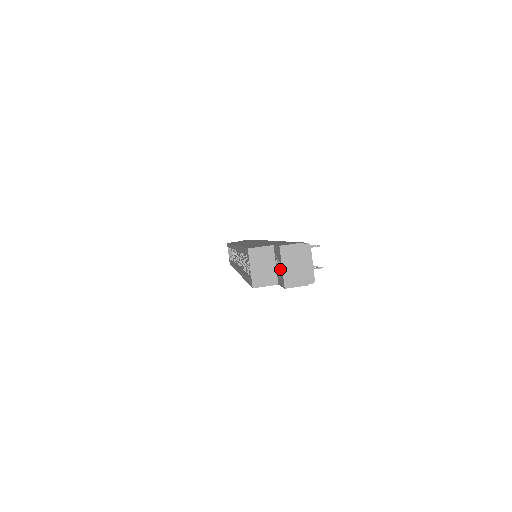
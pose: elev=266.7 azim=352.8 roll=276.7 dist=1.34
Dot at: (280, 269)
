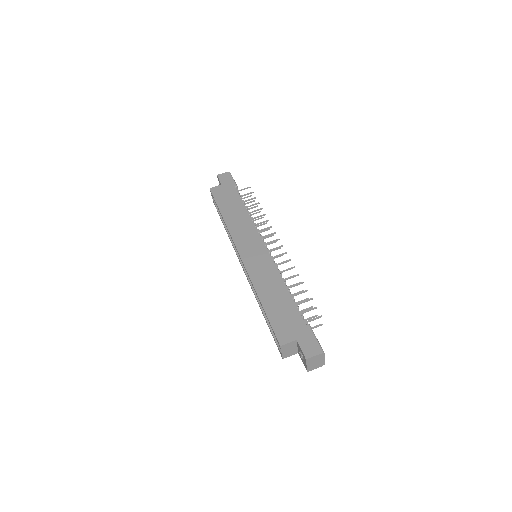
Dot at: (302, 355)
